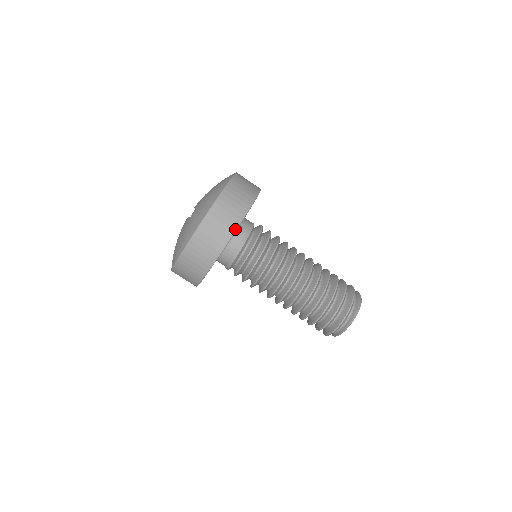
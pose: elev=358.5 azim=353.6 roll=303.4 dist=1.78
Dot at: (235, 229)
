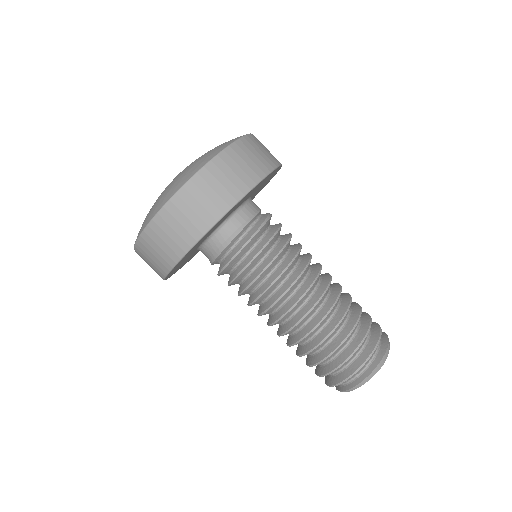
Dot at: (166, 272)
